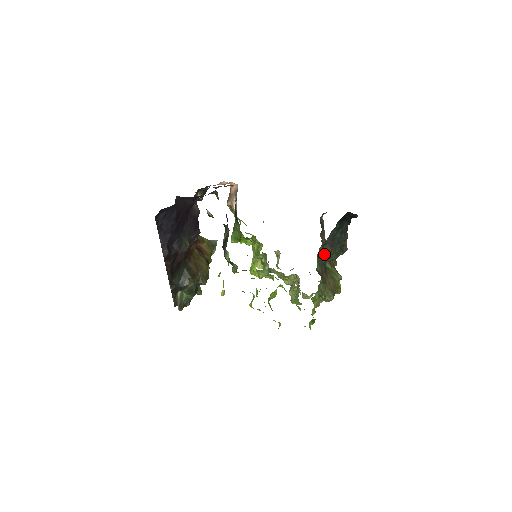
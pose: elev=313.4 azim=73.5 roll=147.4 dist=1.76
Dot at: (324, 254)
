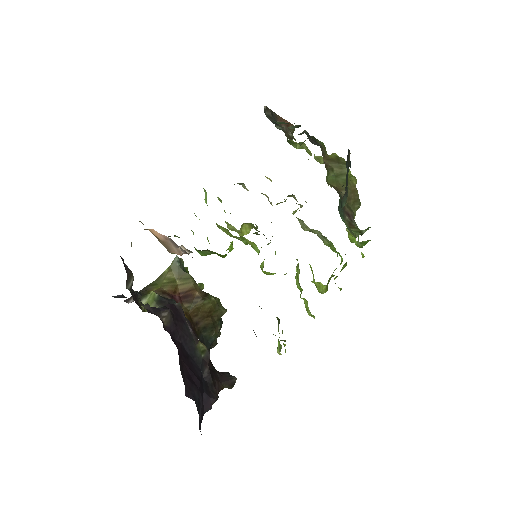
Dot at: occluded
